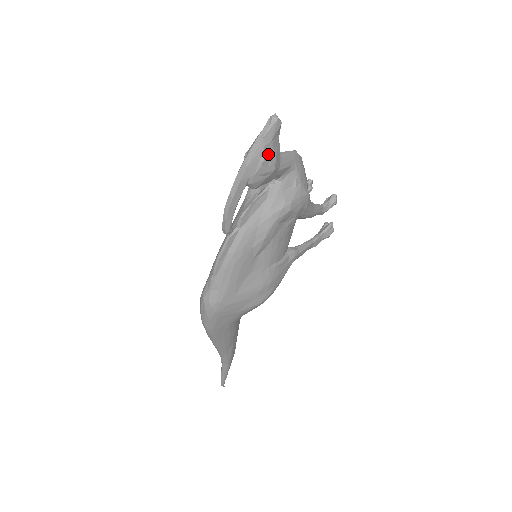
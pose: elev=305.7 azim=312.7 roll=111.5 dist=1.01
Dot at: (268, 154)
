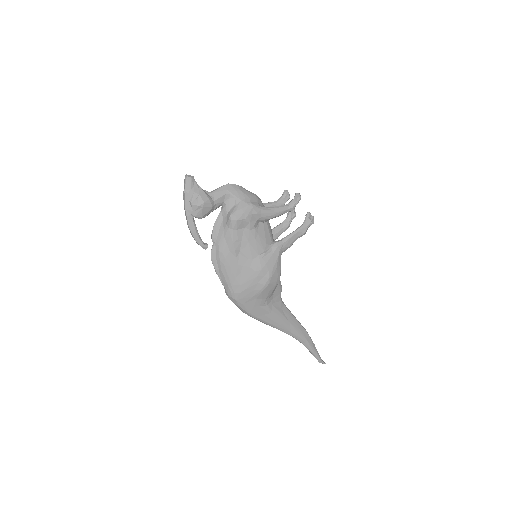
Dot at: (193, 197)
